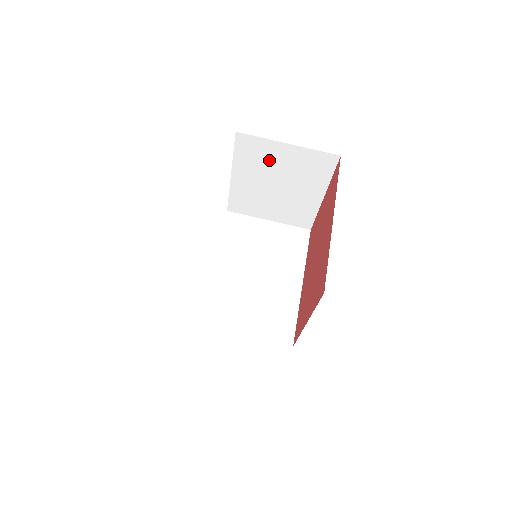
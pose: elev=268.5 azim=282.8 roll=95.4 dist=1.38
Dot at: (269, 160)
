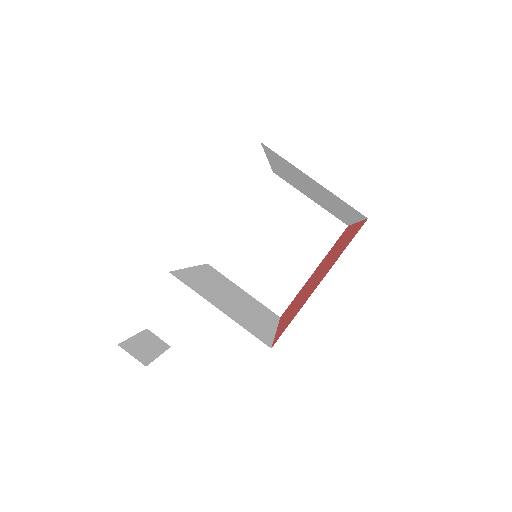
Dot at: (285, 211)
